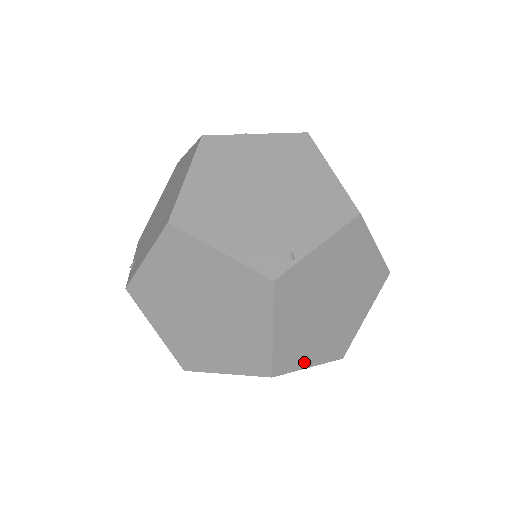
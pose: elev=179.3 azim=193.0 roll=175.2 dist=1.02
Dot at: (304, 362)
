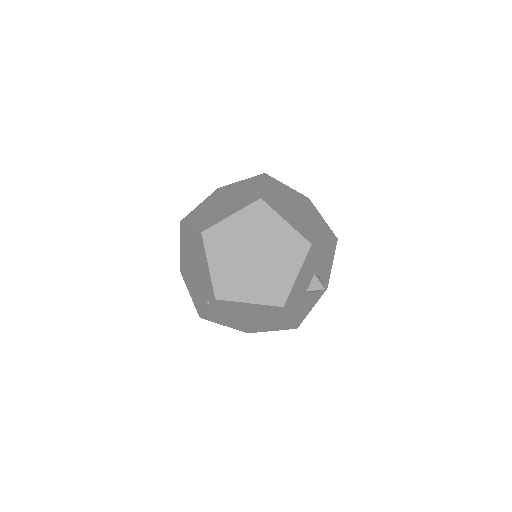
Dot at: (319, 238)
